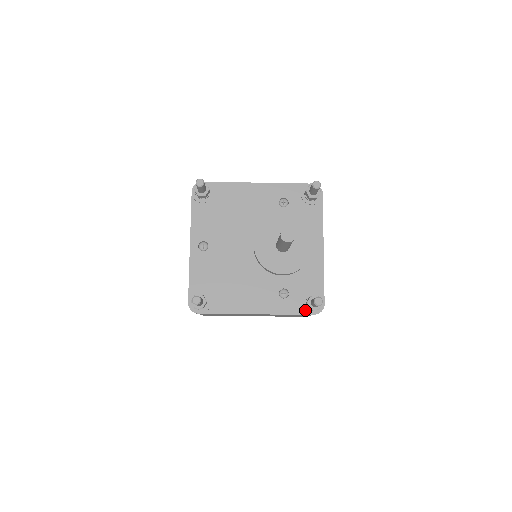
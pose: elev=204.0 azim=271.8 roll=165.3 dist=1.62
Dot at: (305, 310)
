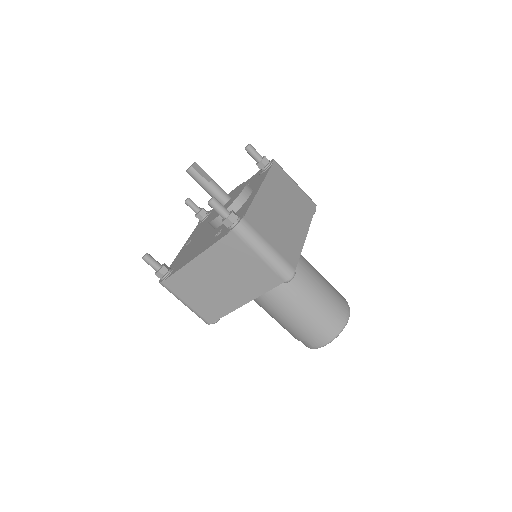
Dot at: (226, 232)
